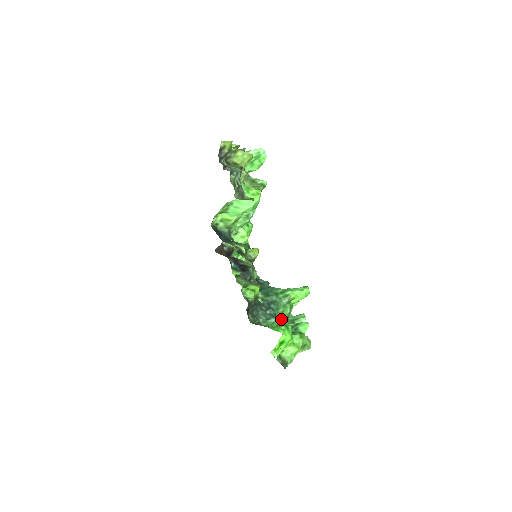
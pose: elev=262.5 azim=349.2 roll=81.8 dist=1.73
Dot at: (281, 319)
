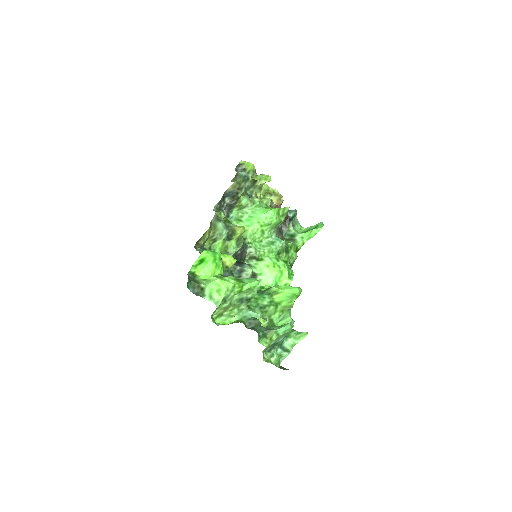
Dot at: (250, 304)
